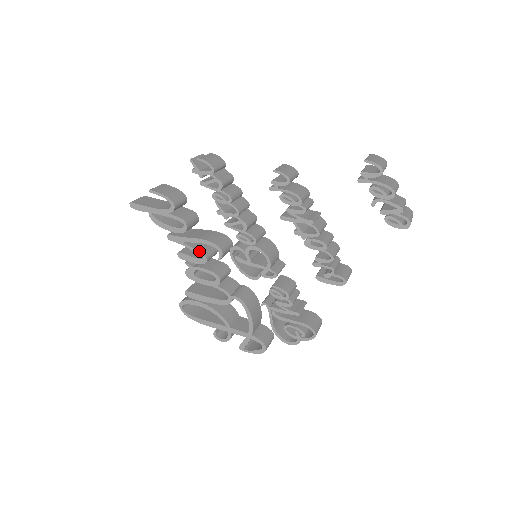
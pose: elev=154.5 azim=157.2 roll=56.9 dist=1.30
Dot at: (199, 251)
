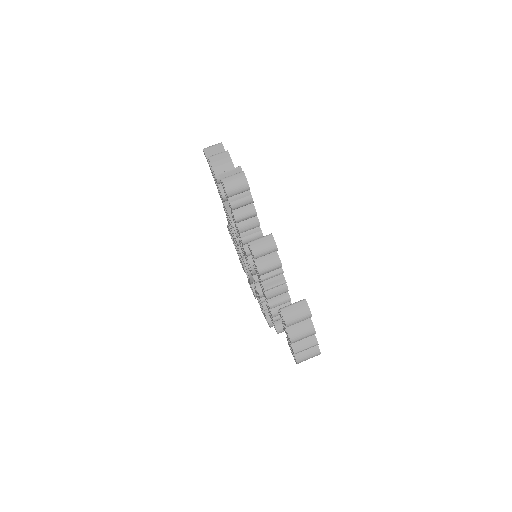
Dot at: (229, 219)
